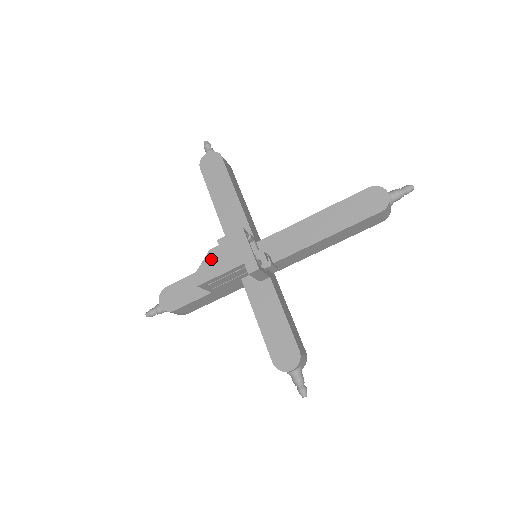
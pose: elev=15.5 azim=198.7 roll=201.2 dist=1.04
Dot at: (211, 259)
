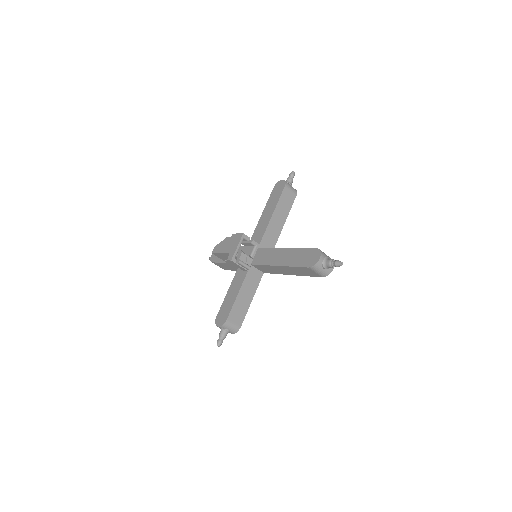
Dot at: (224, 242)
